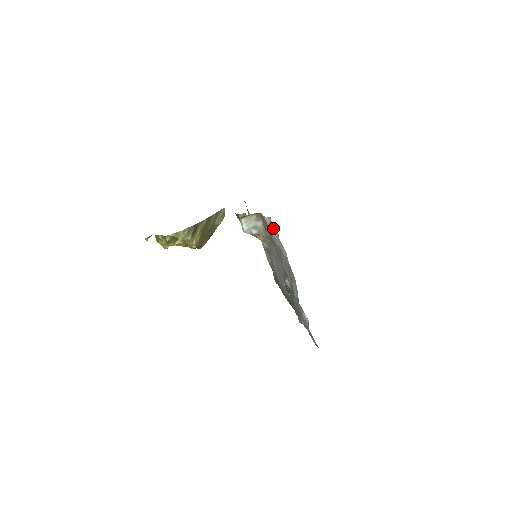
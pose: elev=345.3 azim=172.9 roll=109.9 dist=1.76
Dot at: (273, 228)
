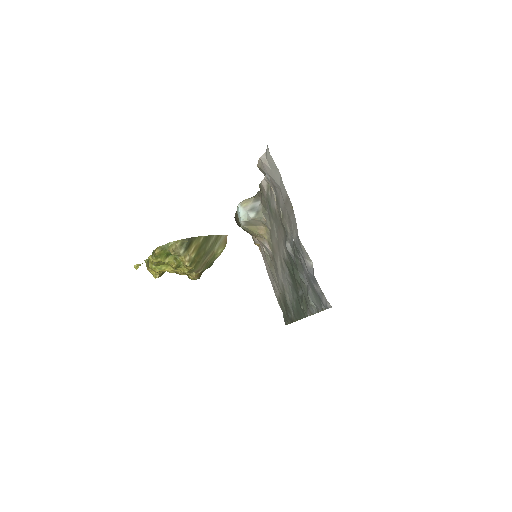
Dot at: (265, 153)
